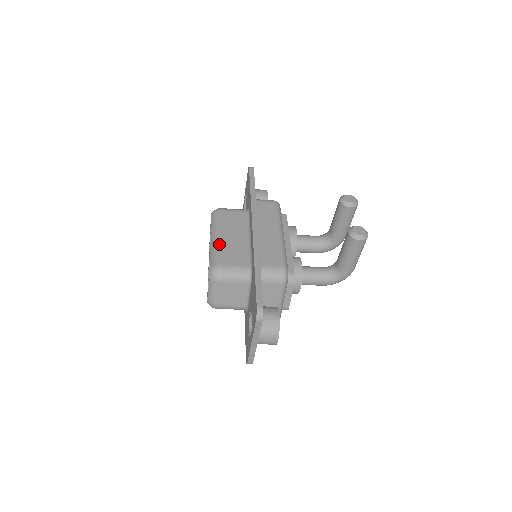
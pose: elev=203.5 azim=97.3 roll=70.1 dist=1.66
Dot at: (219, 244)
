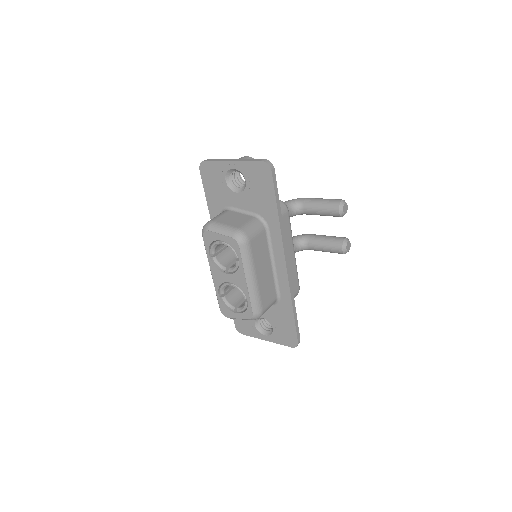
Dot at: (258, 288)
